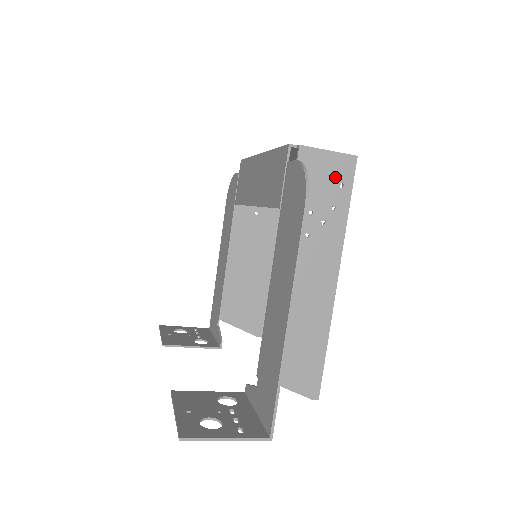
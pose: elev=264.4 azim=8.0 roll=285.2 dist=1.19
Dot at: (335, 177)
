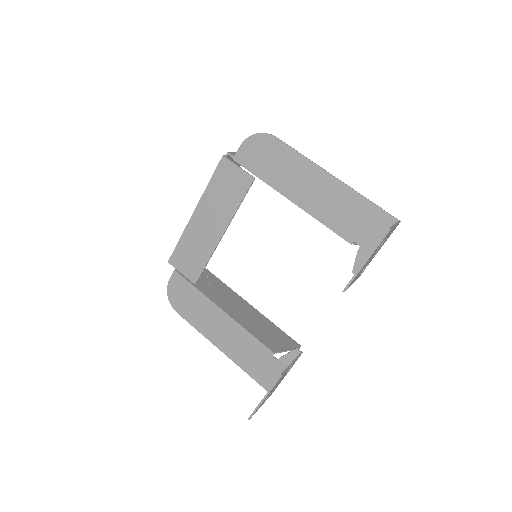
Dot at: occluded
